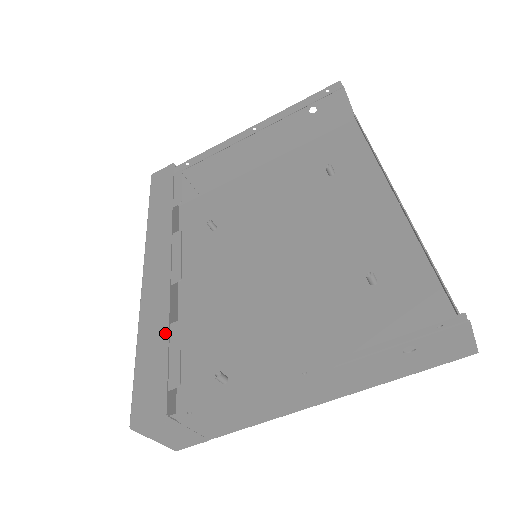
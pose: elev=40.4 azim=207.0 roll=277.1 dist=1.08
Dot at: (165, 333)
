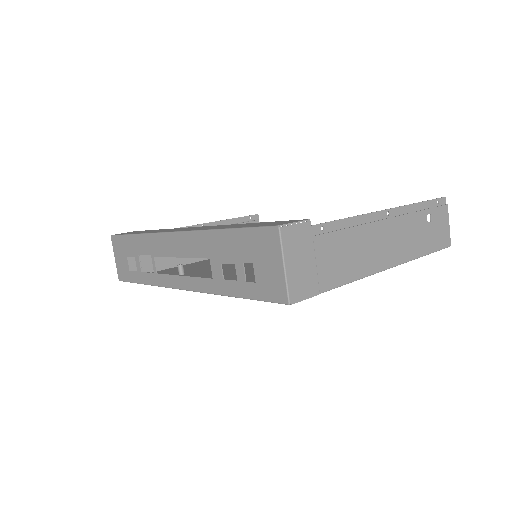
Dot at: (248, 223)
